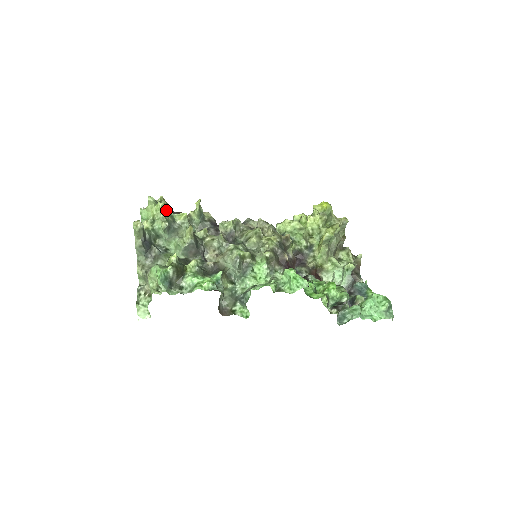
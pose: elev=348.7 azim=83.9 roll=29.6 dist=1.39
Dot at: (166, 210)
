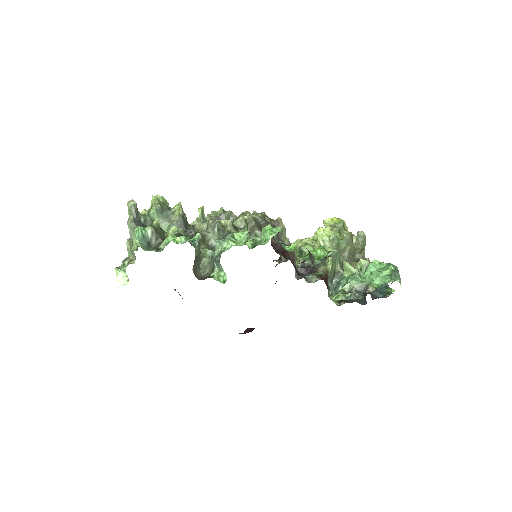
Dot at: (164, 202)
